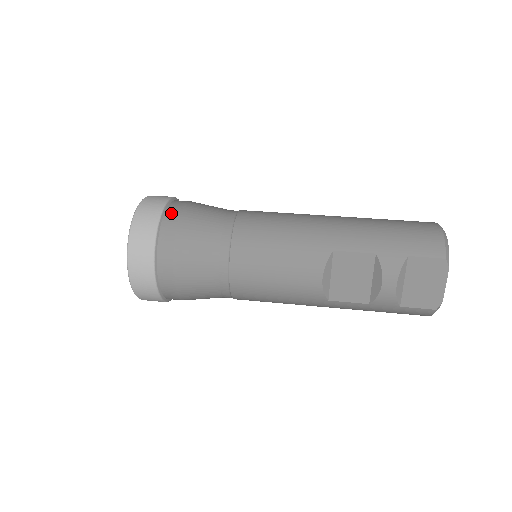
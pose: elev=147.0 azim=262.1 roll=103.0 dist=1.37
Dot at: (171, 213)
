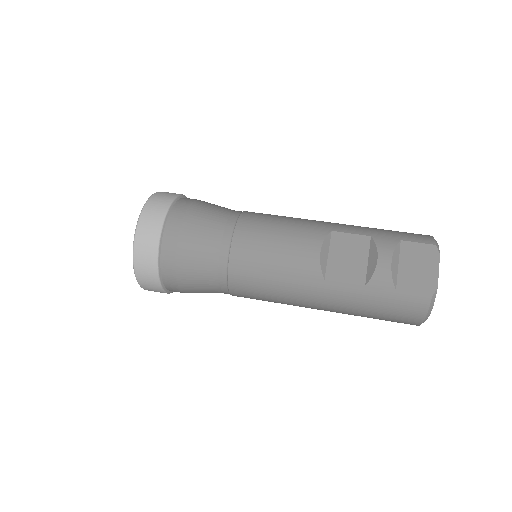
Dot at: (188, 198)
